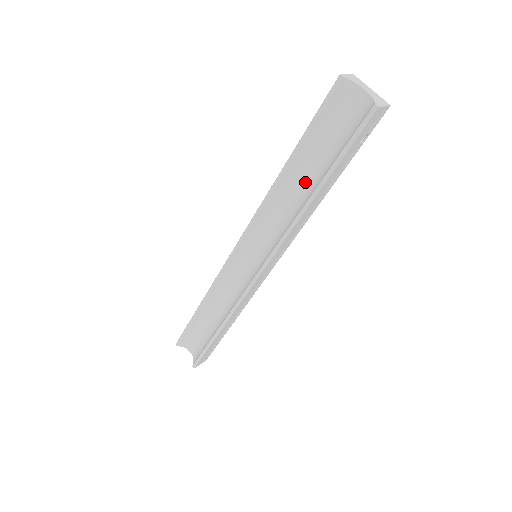
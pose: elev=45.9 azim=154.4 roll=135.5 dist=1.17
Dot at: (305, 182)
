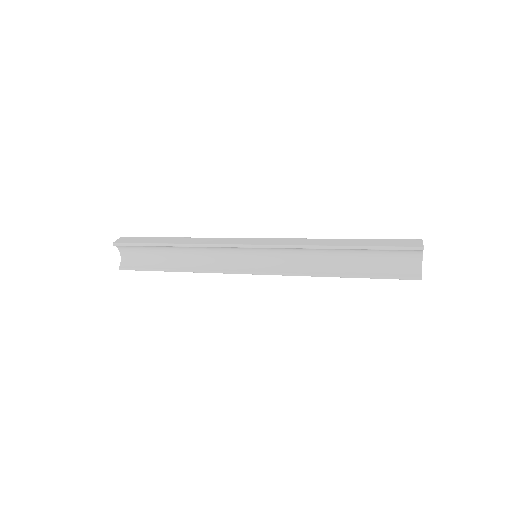
Dot at: (339, 259)
